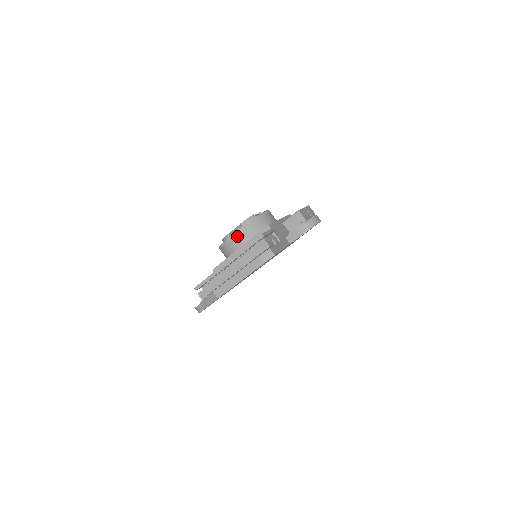
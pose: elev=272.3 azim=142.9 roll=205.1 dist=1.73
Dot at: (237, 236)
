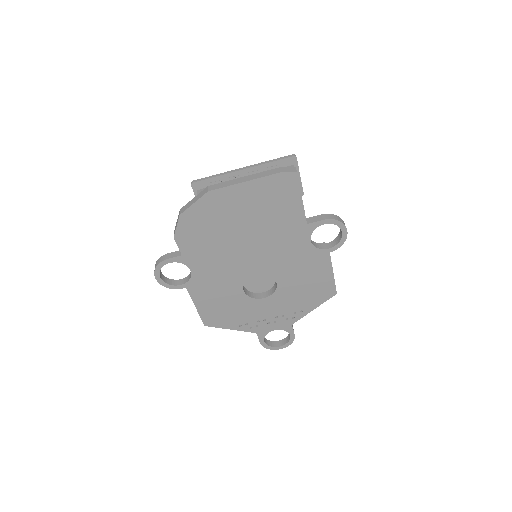
Dot at: occluded
